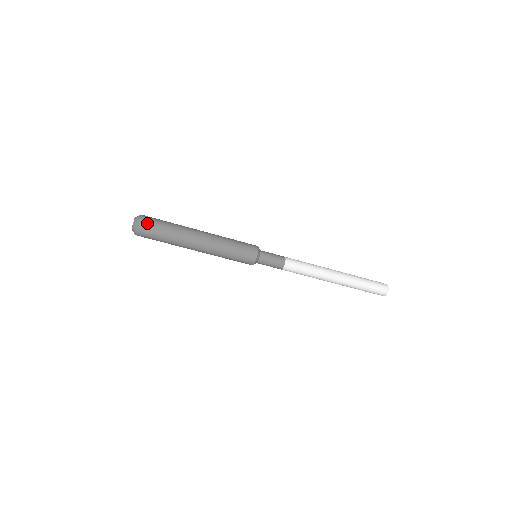
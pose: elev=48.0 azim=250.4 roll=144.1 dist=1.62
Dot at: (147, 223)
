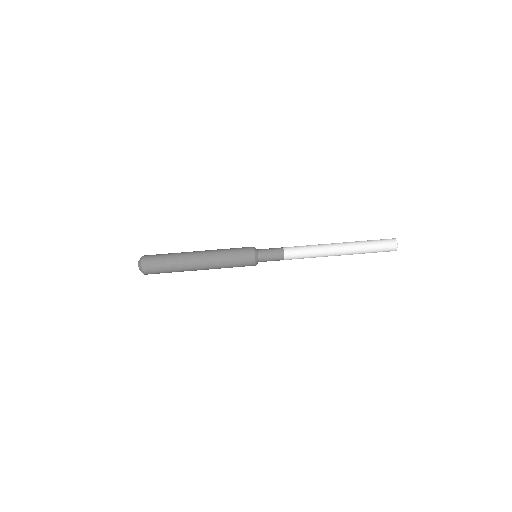
Dot at: (149, 261)
